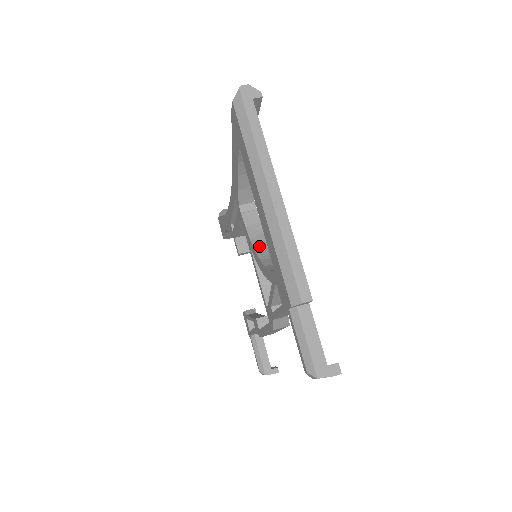
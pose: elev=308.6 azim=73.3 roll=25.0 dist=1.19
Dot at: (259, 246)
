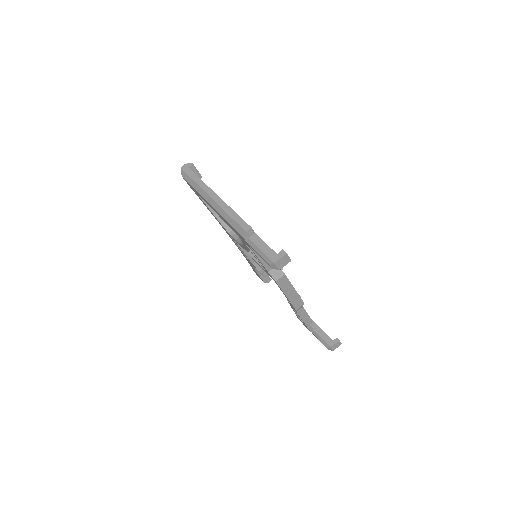
Dot at: occluded
